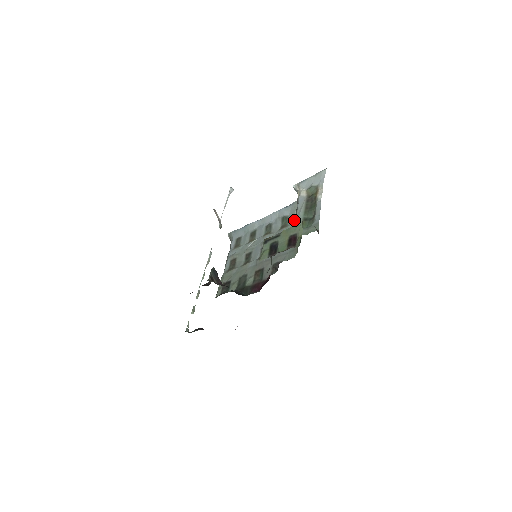
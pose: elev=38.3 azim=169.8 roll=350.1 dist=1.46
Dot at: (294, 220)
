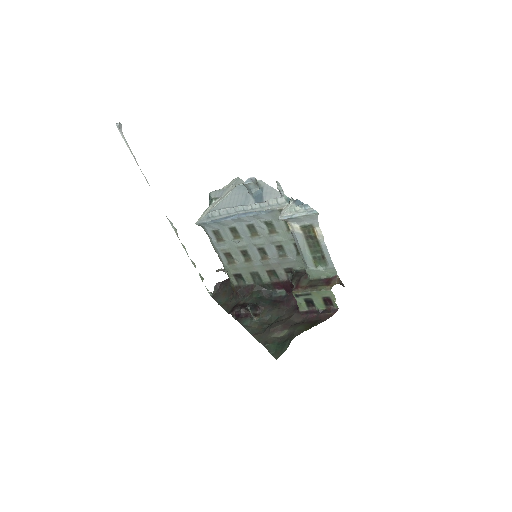
Dot at: (283, 228)
